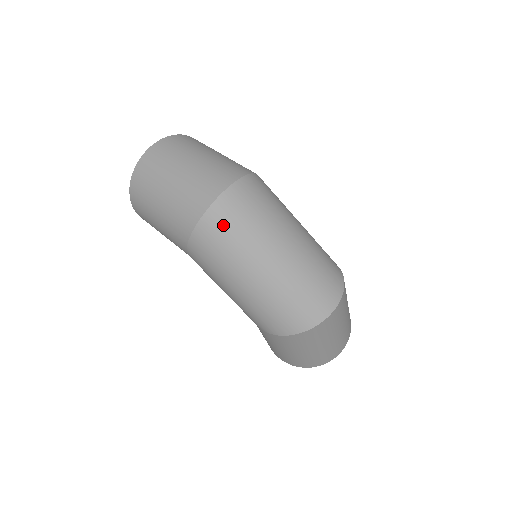
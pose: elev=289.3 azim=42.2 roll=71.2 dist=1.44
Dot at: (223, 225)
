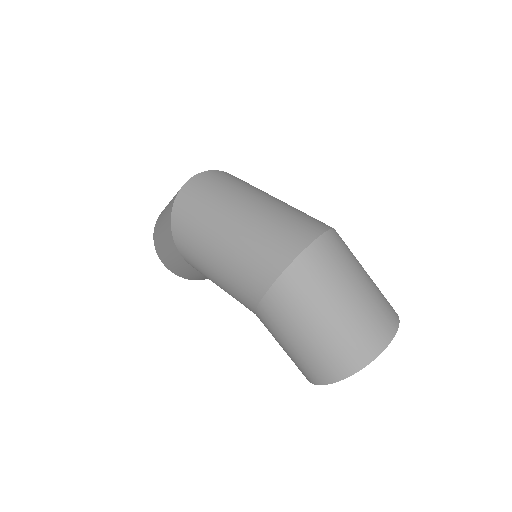
Dot at: (191, 199)
